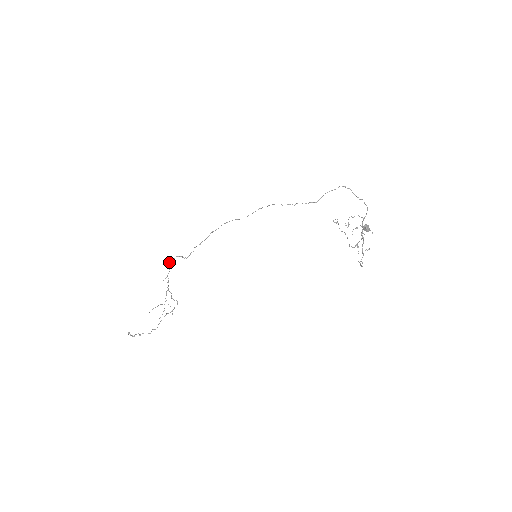
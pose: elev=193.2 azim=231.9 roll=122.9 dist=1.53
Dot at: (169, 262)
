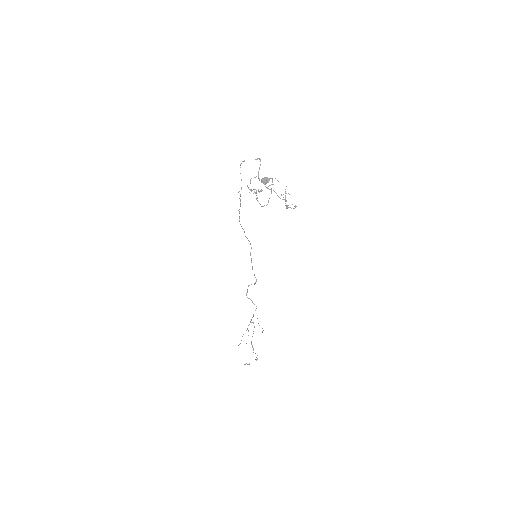
Dot at: (246, 295)
